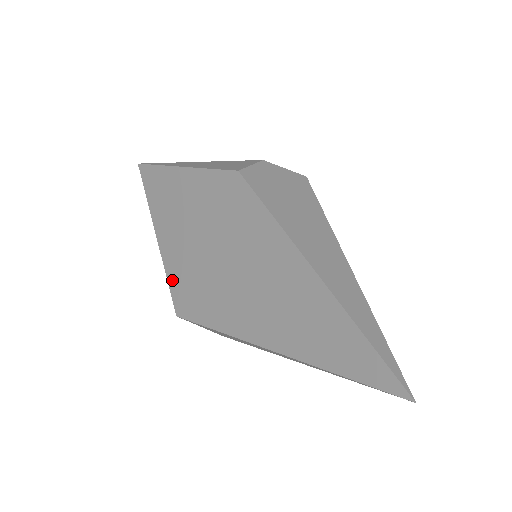
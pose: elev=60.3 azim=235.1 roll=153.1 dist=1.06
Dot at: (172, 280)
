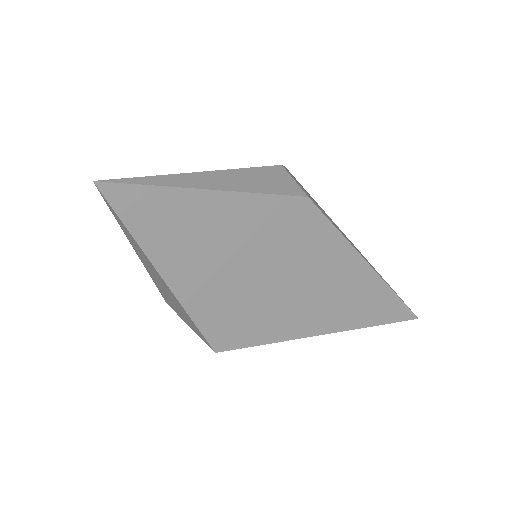
Dot at: (205, 322)
